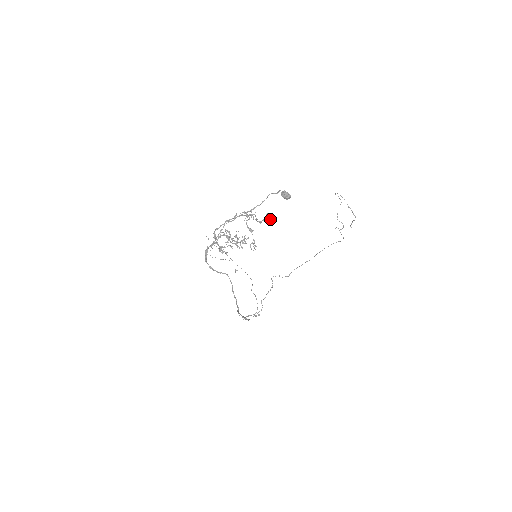
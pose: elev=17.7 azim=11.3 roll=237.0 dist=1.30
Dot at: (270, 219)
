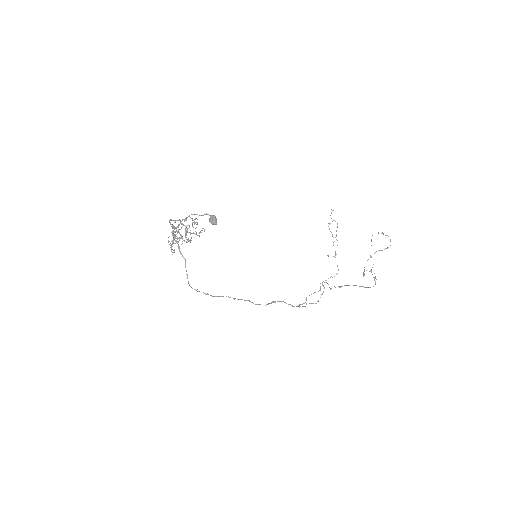
Dot at: (199, 235)
